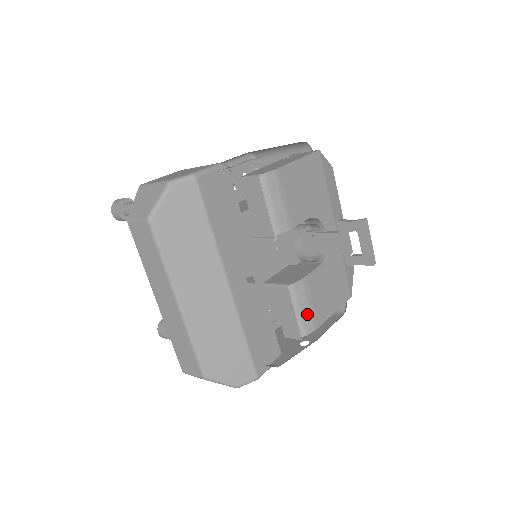
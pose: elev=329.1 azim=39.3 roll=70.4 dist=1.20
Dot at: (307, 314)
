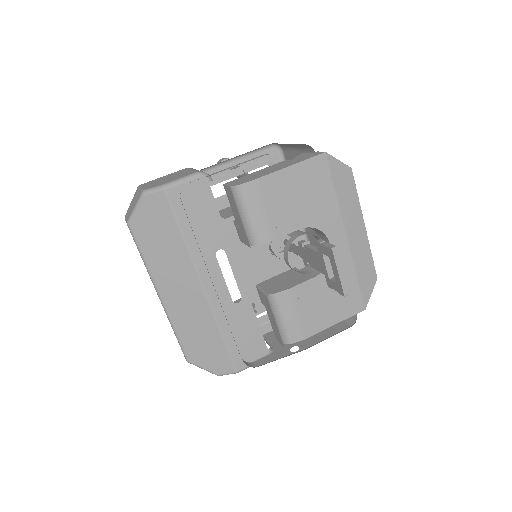
Dot at: (292, 324)
